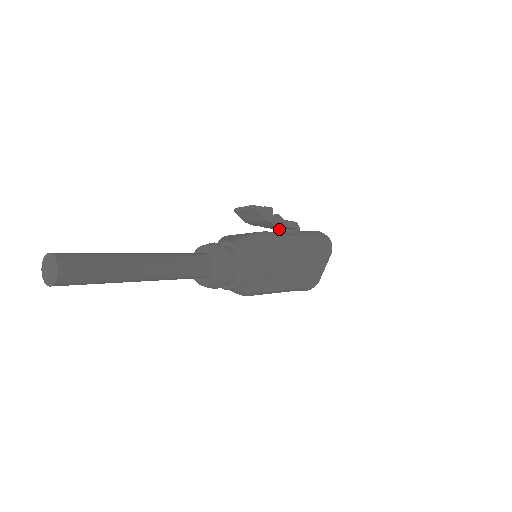
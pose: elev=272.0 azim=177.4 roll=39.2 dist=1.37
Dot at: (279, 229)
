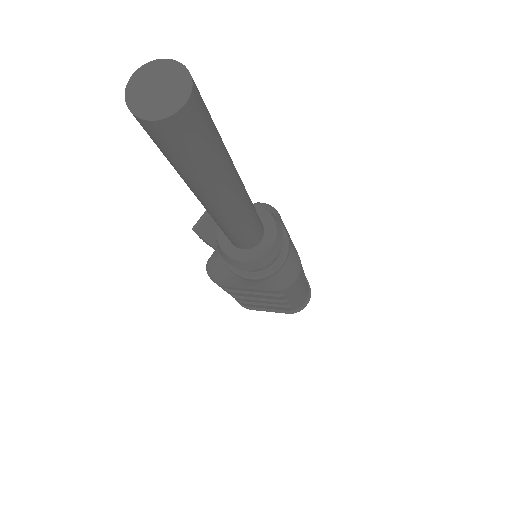
Dot at: occluded
